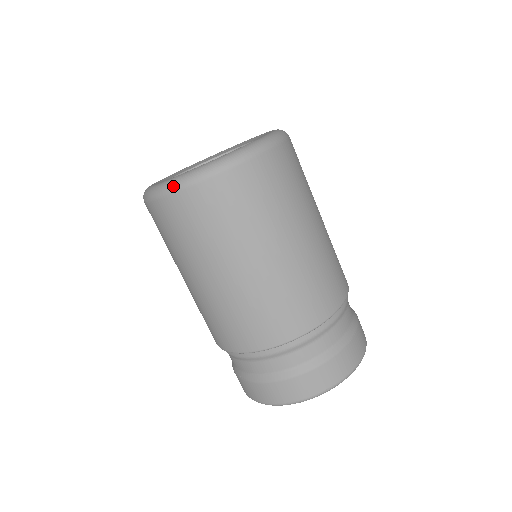
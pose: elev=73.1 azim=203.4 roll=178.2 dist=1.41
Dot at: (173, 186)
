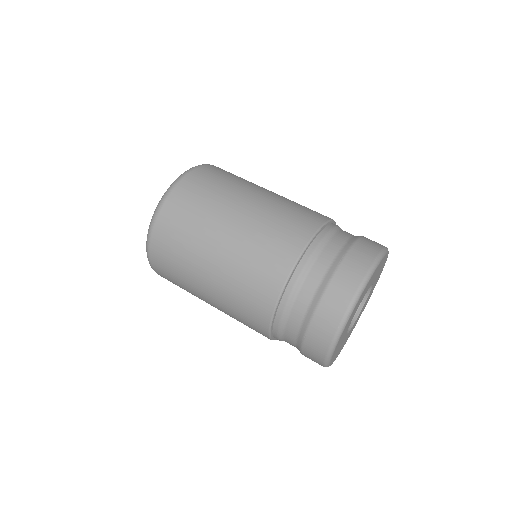
Dot at: (200, 165)
